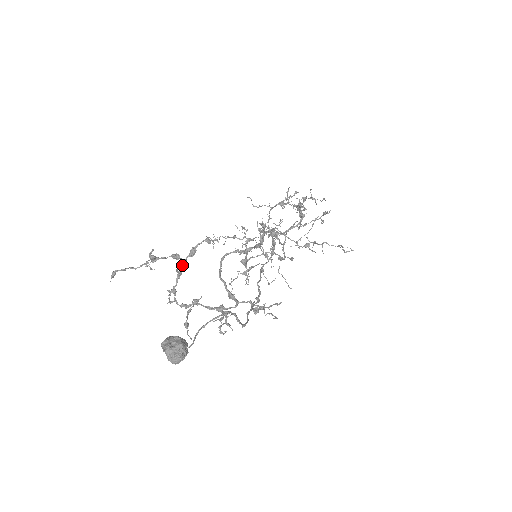
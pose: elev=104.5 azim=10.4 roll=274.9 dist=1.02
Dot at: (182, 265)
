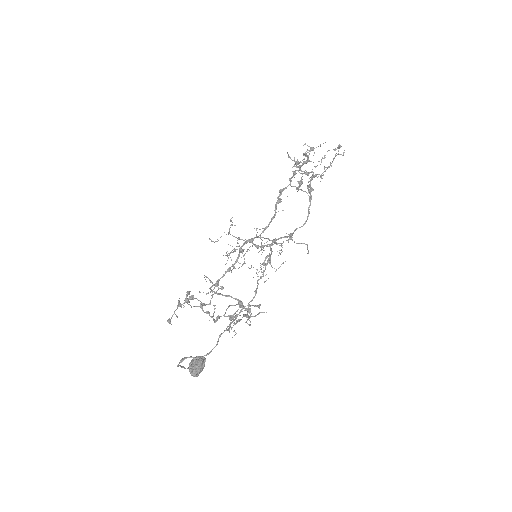
Dot at: (191, 307)
